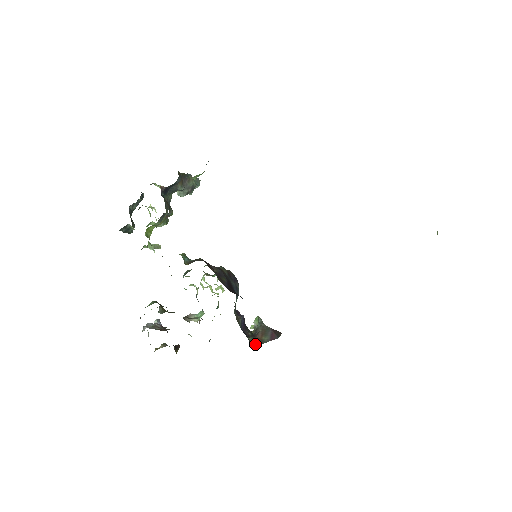
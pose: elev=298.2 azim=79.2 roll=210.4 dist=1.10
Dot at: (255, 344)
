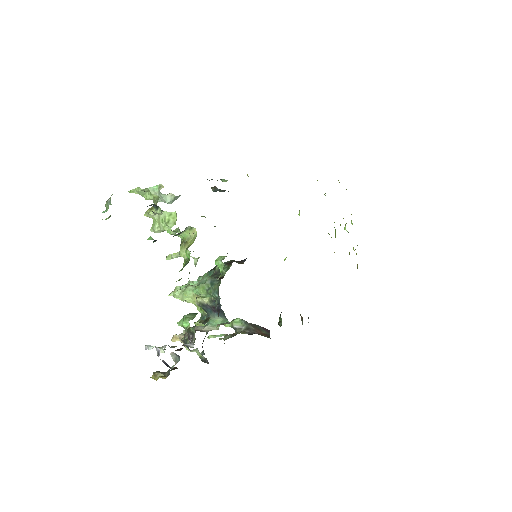
Dot at: (267, 337)
